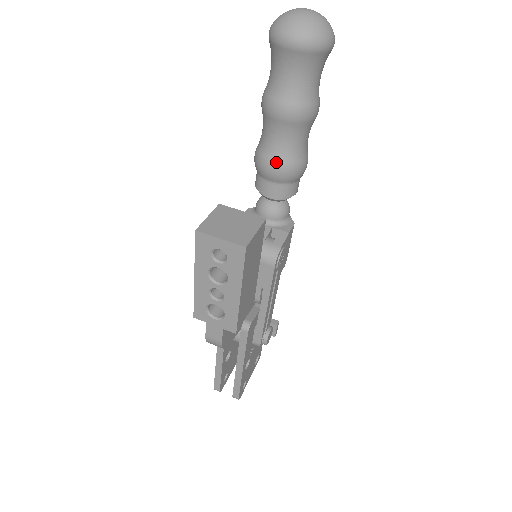
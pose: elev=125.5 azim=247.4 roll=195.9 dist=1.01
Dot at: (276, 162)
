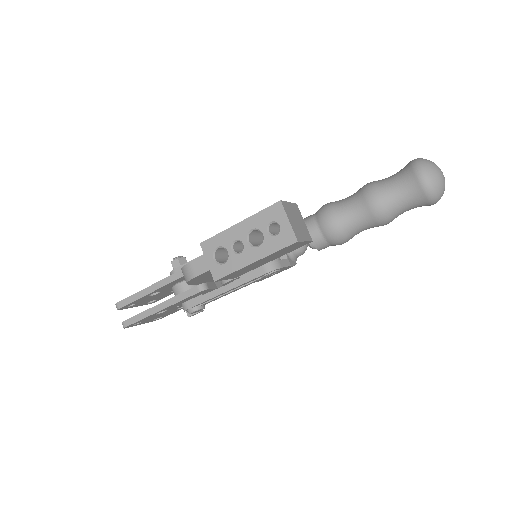
Dot at: (337, 221)
